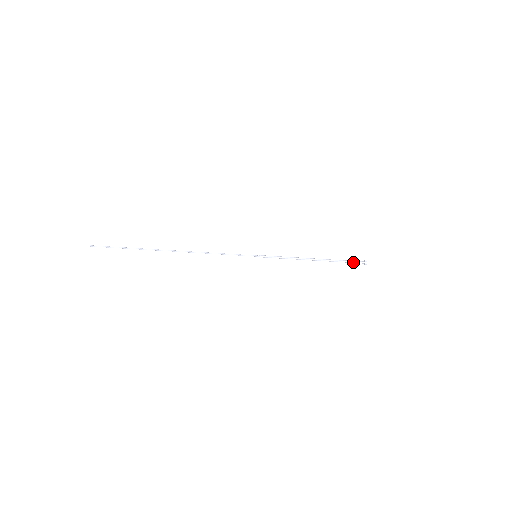
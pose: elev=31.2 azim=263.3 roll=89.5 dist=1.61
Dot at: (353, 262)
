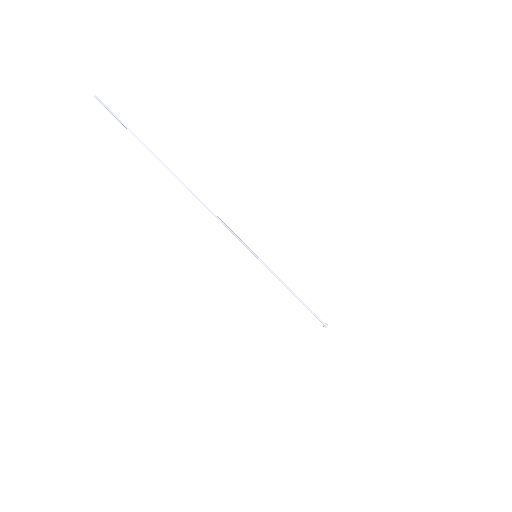
Dot at: (319, 318)
